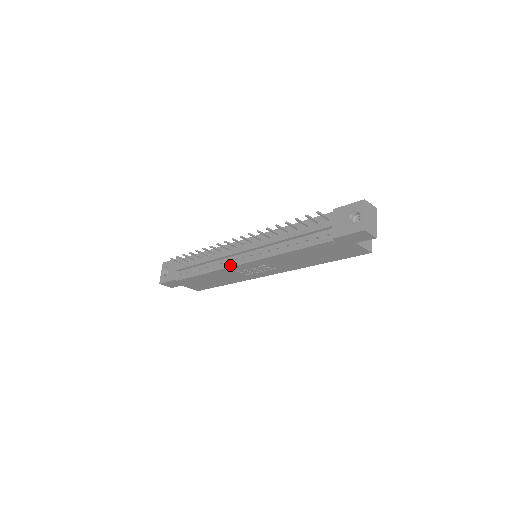
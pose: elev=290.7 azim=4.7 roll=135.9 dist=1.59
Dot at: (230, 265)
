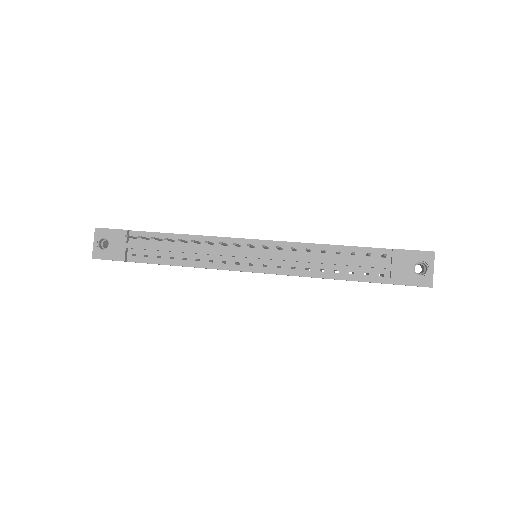
Dot at: (229, 268)
